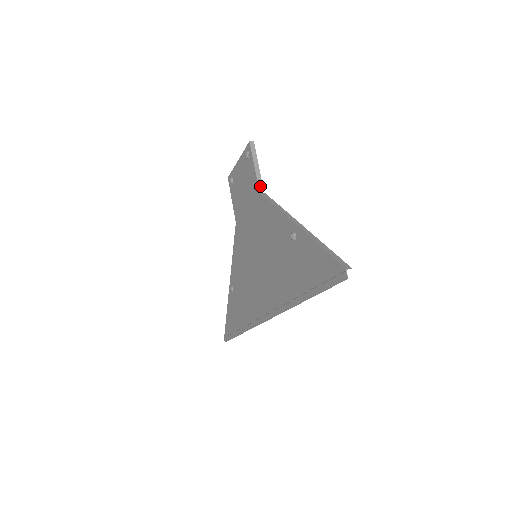
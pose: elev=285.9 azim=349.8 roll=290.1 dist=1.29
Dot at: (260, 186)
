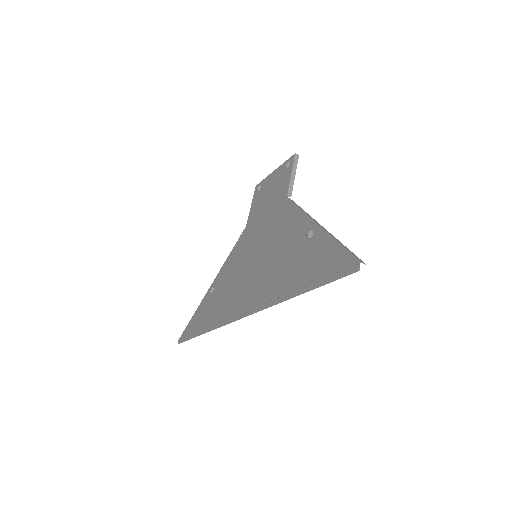
Dot at: (289, 192)
